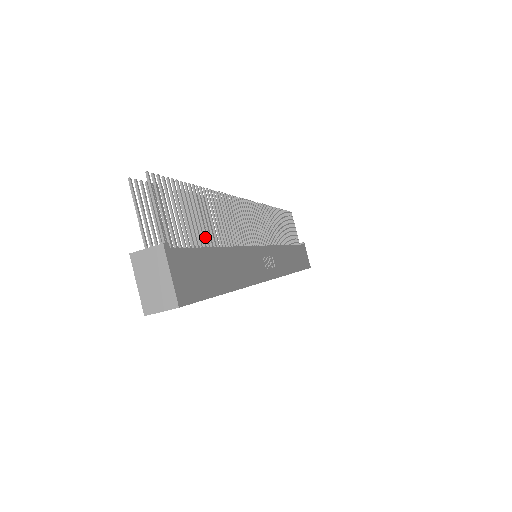
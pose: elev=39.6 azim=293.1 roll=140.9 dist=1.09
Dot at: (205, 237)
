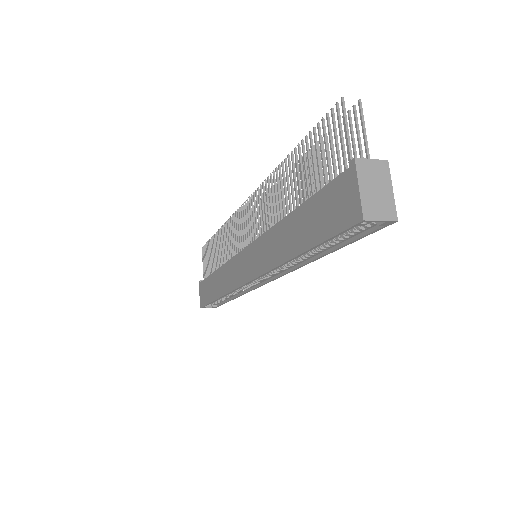
Dot at: occluded
